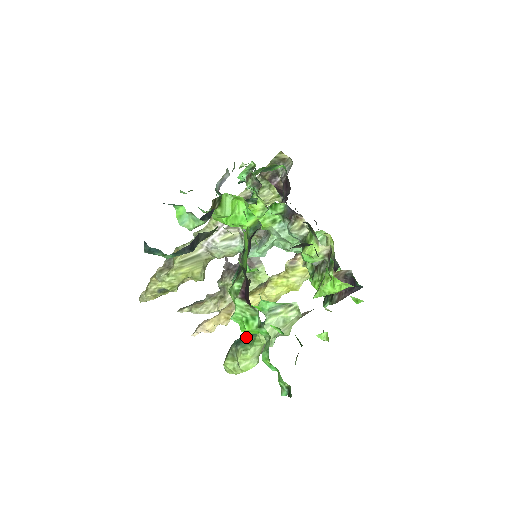
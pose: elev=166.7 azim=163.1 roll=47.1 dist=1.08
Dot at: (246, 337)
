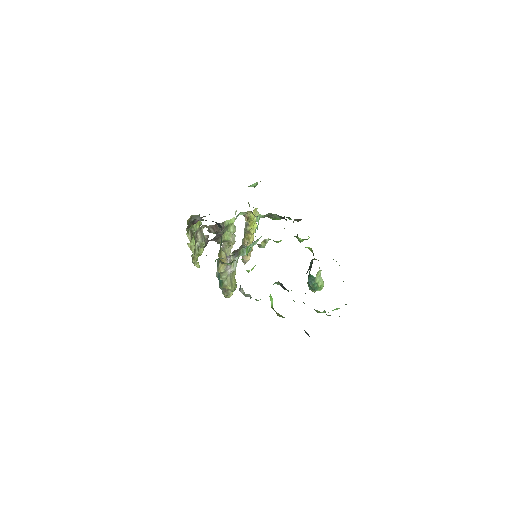
Dot at: (314, 287)
